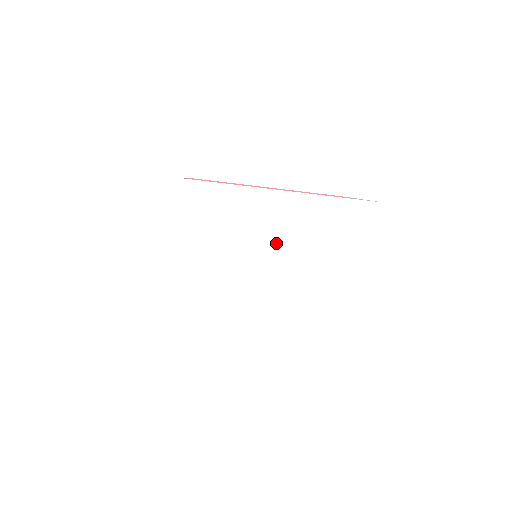
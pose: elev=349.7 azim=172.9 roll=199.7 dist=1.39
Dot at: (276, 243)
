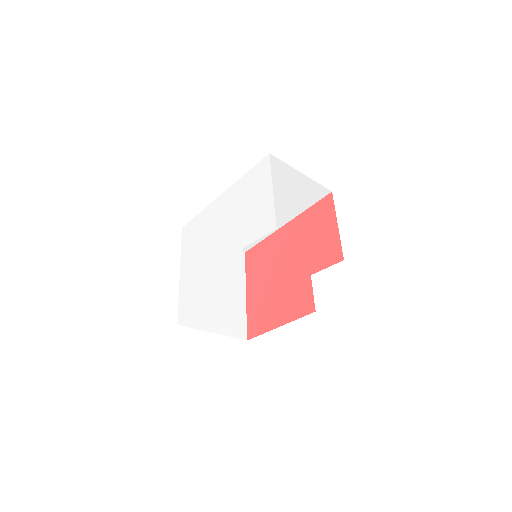
Dot at: (223, 224)
